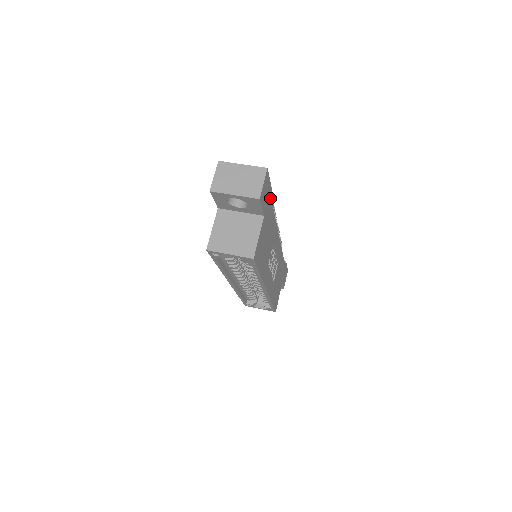
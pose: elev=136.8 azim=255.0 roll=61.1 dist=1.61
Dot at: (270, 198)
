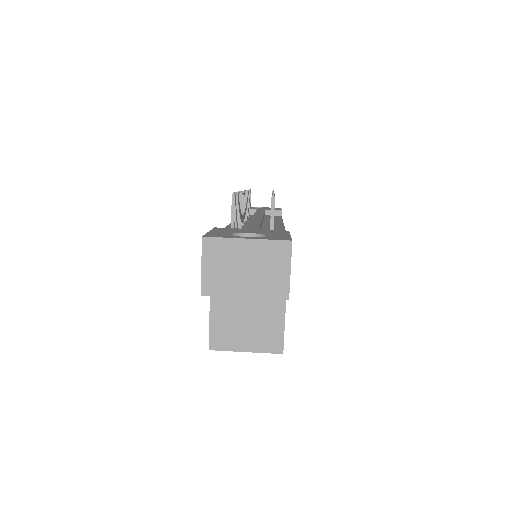
Dot at: occluded
